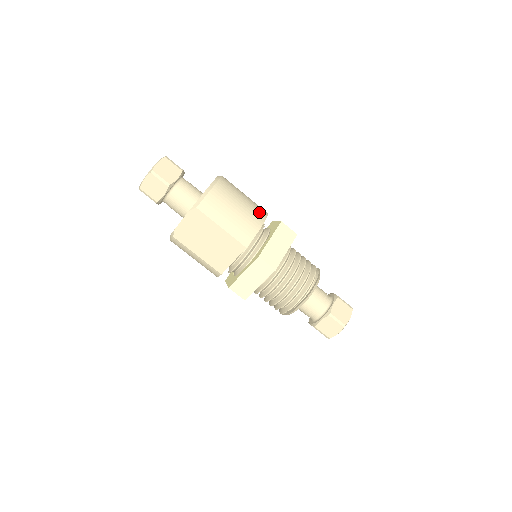
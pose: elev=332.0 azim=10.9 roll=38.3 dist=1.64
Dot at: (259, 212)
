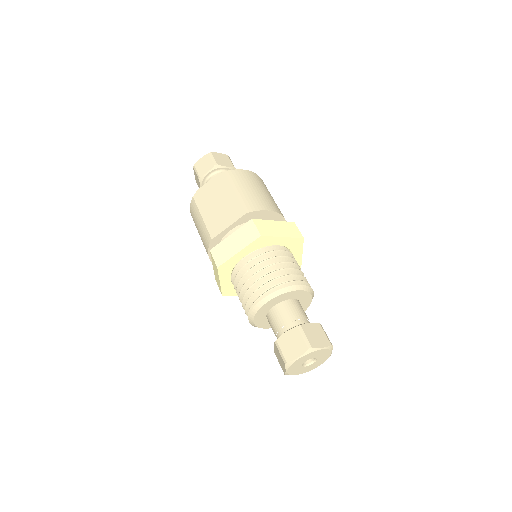
Dot at: (278, 209)
